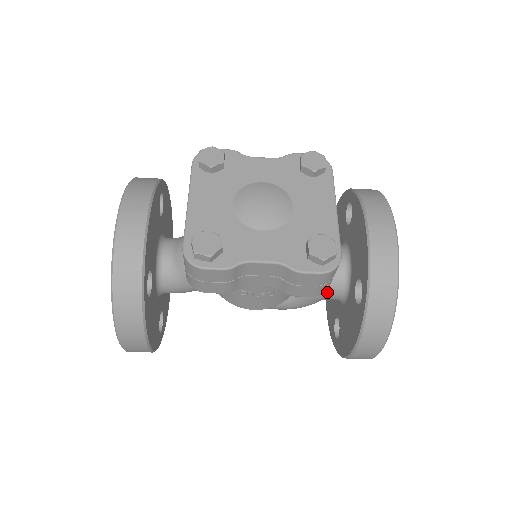
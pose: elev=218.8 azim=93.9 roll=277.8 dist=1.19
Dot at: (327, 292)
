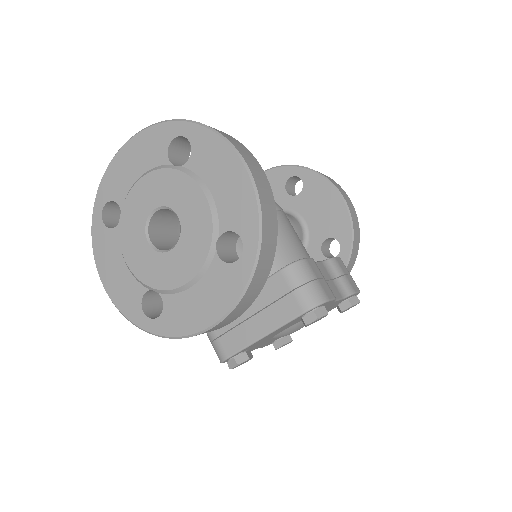
Dot at: occluded
